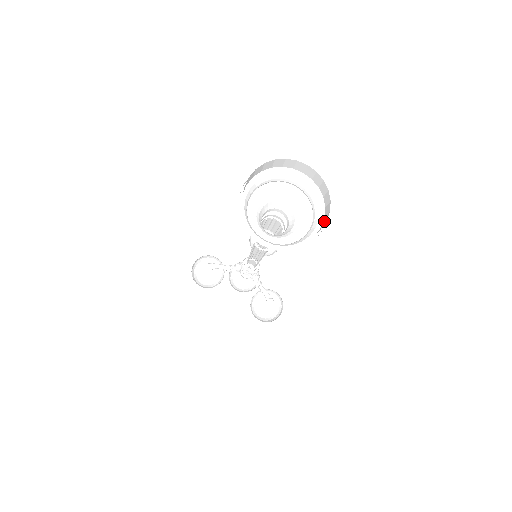
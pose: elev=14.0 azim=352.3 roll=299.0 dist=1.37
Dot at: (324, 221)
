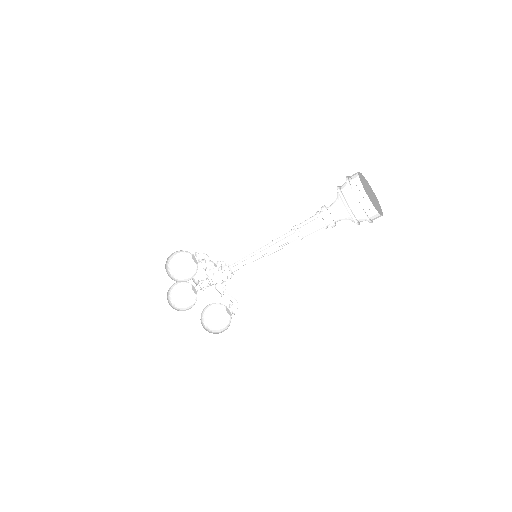
Dot at: (374, 217)
